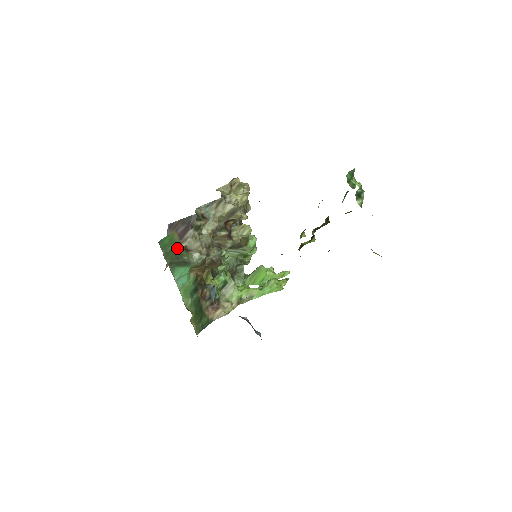
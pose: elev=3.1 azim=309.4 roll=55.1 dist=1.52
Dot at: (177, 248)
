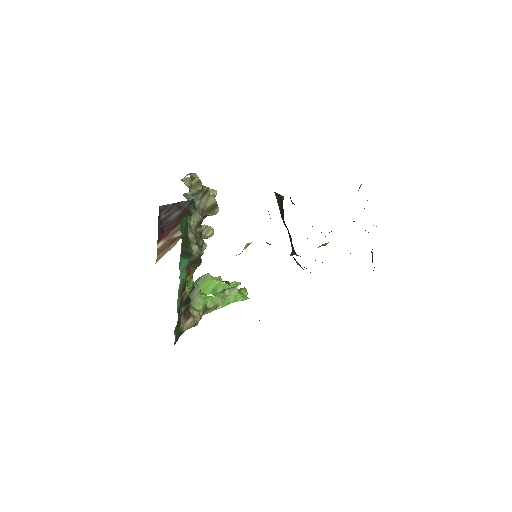
Dot at: (186, 235)
